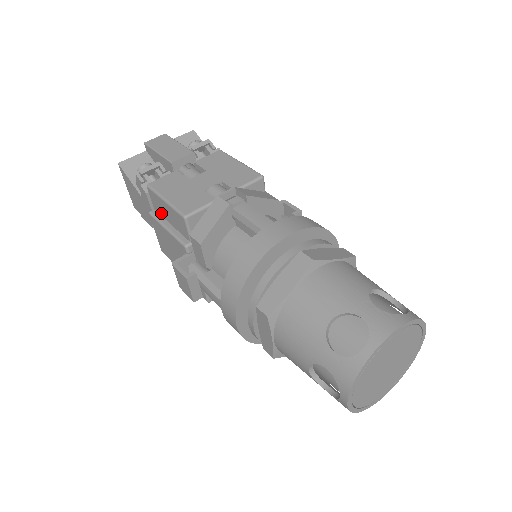
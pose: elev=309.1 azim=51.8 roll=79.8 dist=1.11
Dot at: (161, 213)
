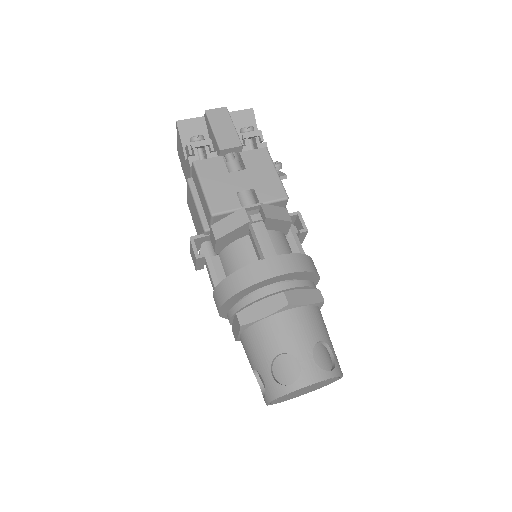
Dot at: (196, 187)
